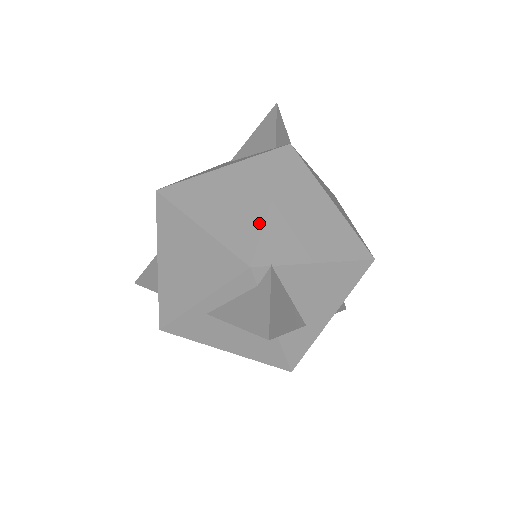
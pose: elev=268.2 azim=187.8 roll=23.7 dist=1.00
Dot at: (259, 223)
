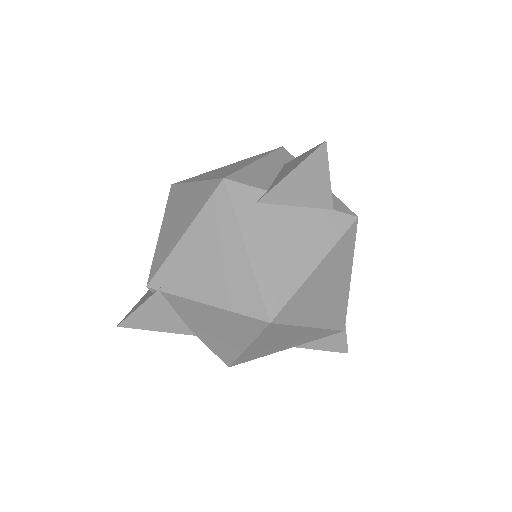
Dot at: (346, 300)
